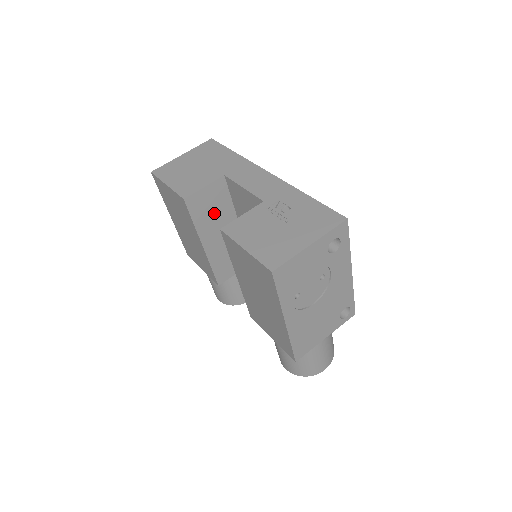
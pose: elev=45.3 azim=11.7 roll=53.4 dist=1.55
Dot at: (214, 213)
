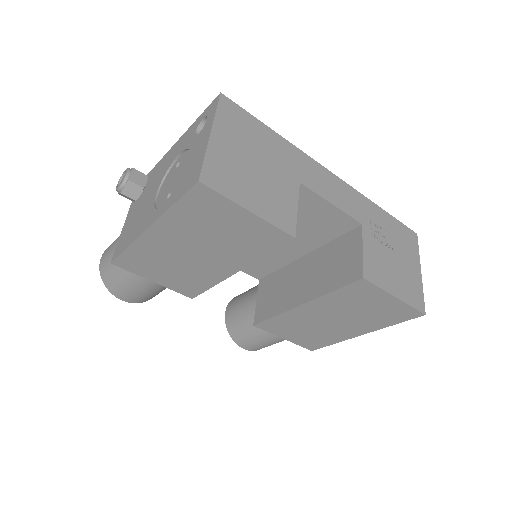
Dot at: occluded
